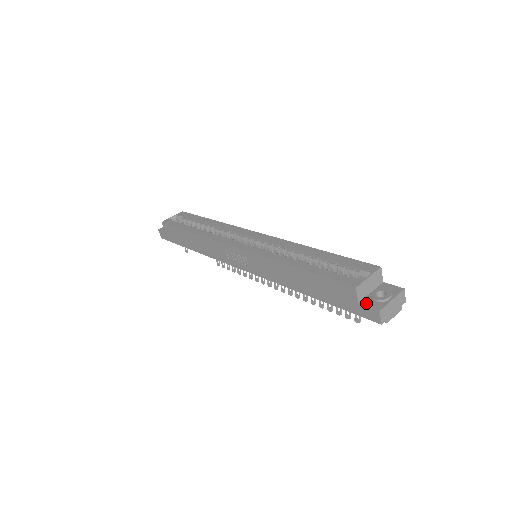
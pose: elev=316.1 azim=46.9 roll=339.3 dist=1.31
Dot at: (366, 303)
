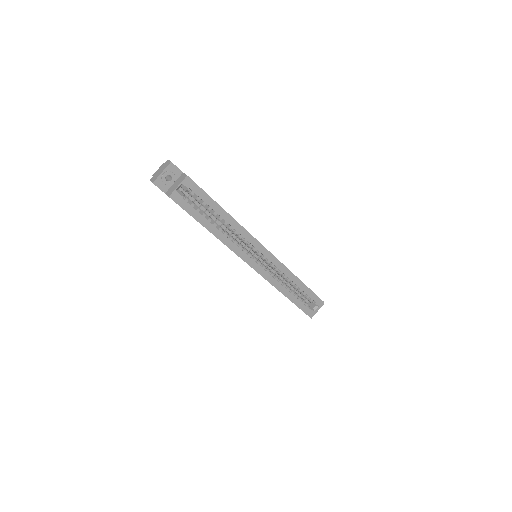
Dot at: occluded
